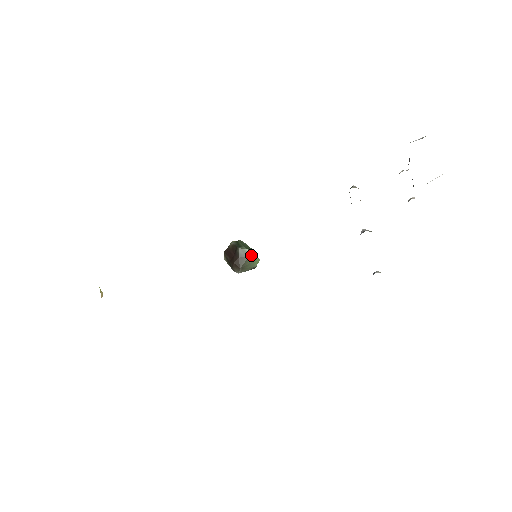
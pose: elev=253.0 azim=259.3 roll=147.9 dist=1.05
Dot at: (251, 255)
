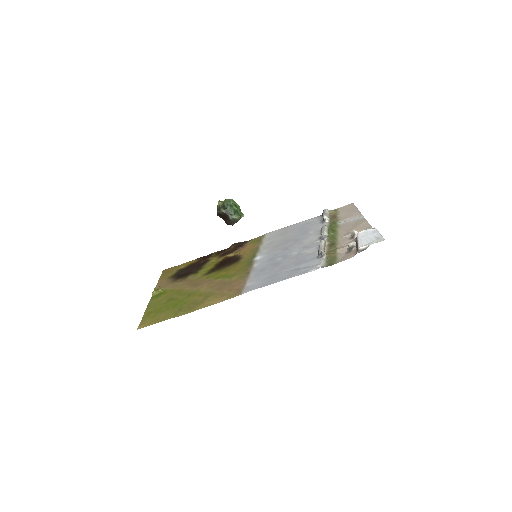
Dot at: (239, 218)
